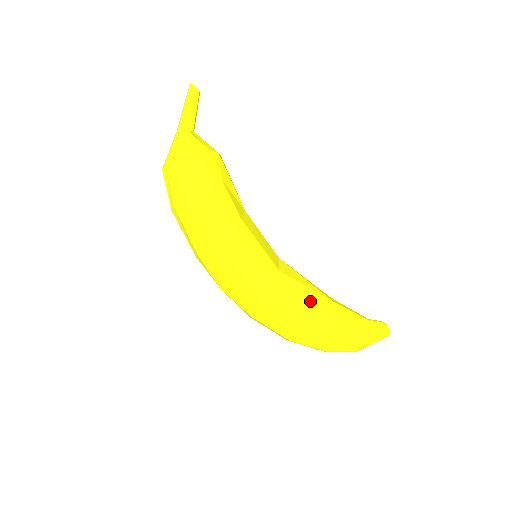
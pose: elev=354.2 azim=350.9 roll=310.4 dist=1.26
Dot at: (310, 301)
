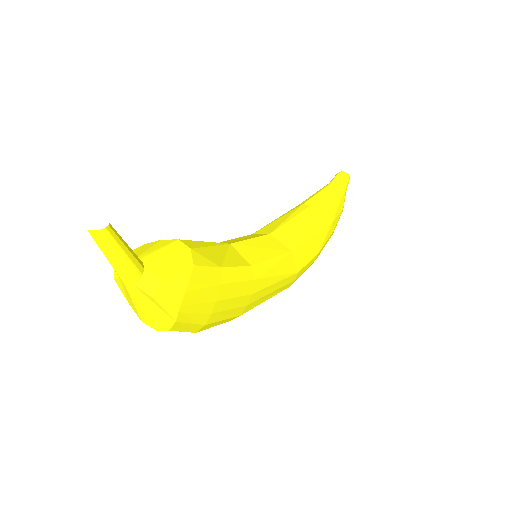
Dot at: (316, 237)
